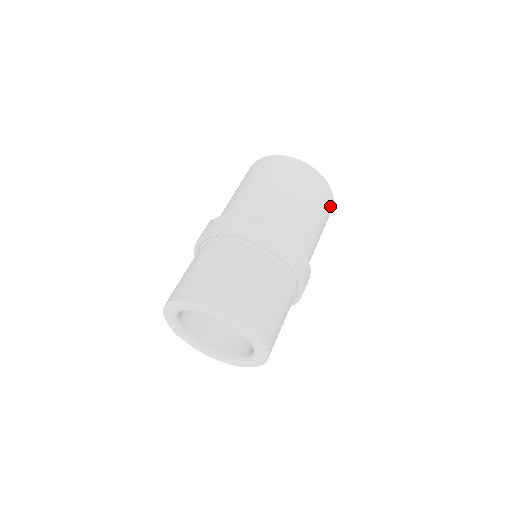
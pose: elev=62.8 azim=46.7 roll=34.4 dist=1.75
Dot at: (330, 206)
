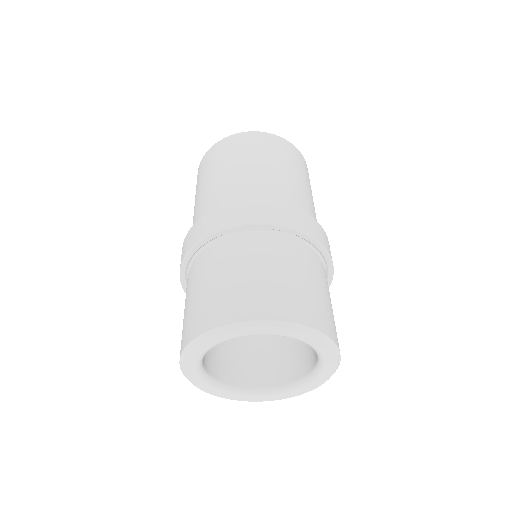
Dot at: (296, 154)
